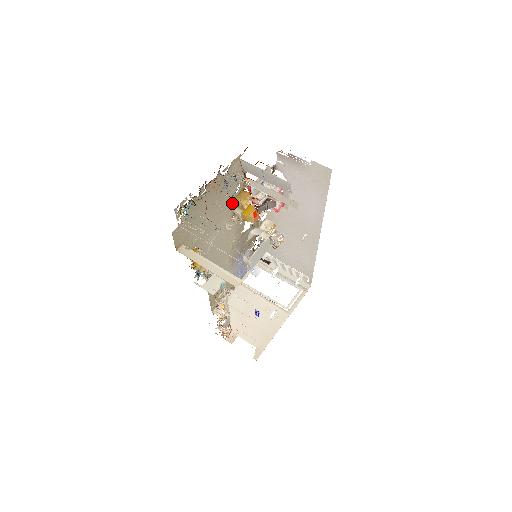
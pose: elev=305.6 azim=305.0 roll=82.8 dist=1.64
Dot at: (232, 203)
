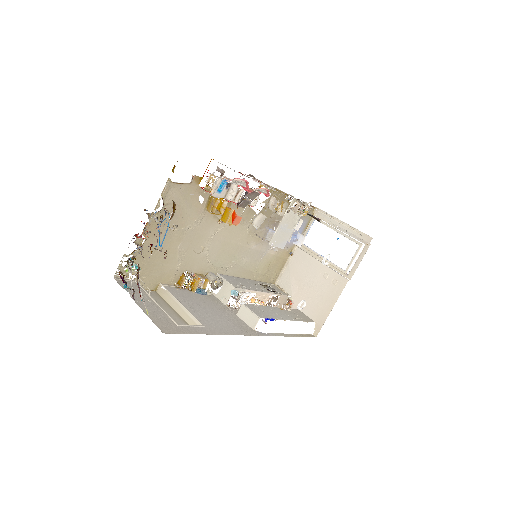
Dot at: (206, 213)
